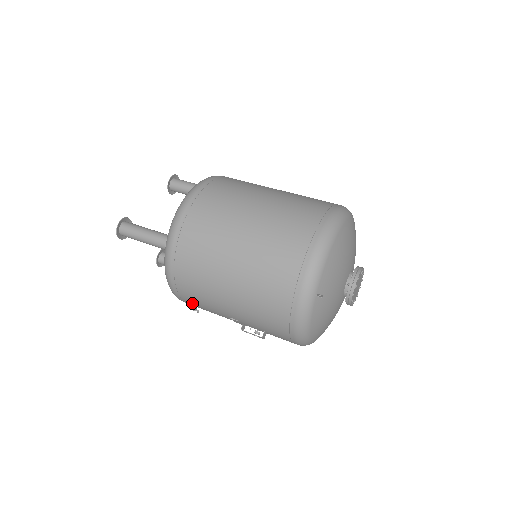
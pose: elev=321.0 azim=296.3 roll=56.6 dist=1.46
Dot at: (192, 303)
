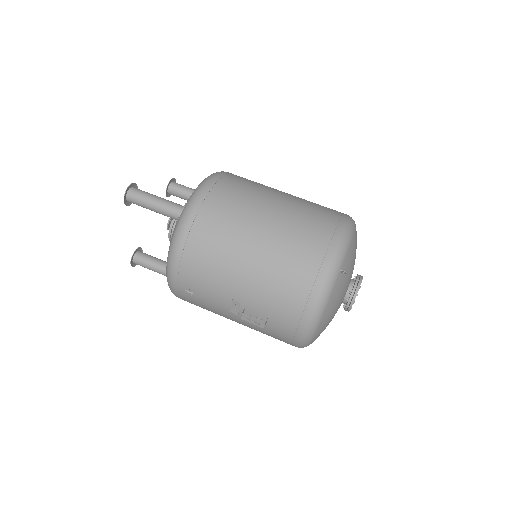
Dot at: (189, 281)
